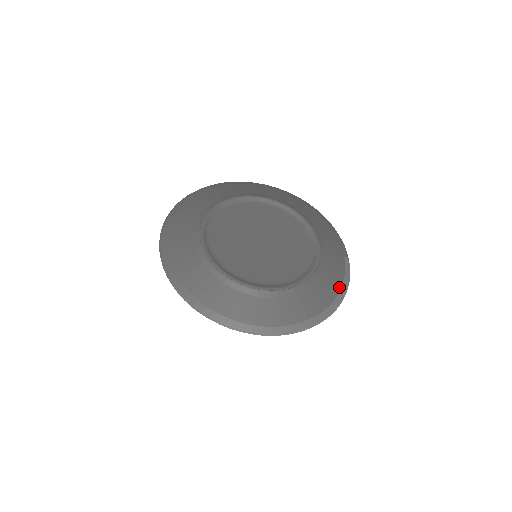
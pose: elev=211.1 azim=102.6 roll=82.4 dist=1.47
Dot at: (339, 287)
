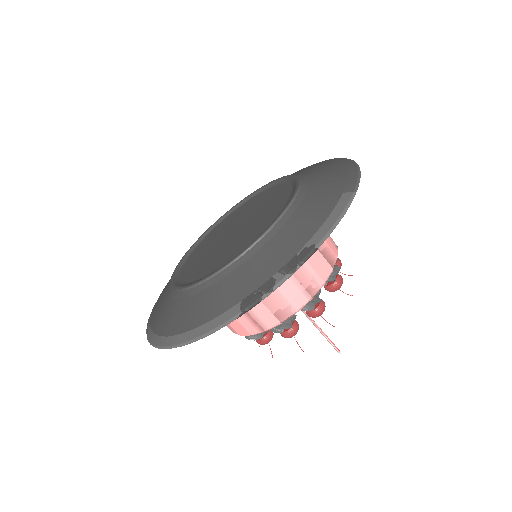
Dot at: (307, 239)
